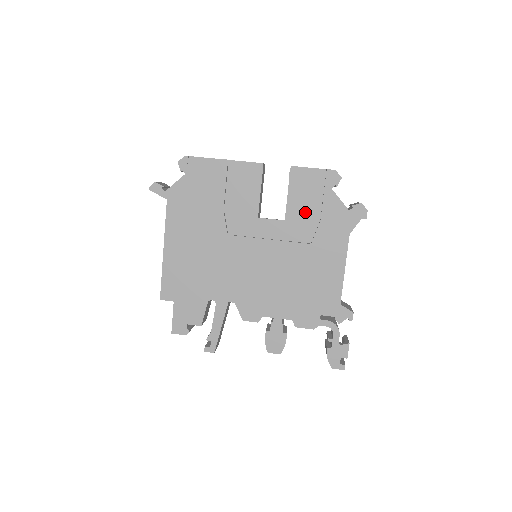
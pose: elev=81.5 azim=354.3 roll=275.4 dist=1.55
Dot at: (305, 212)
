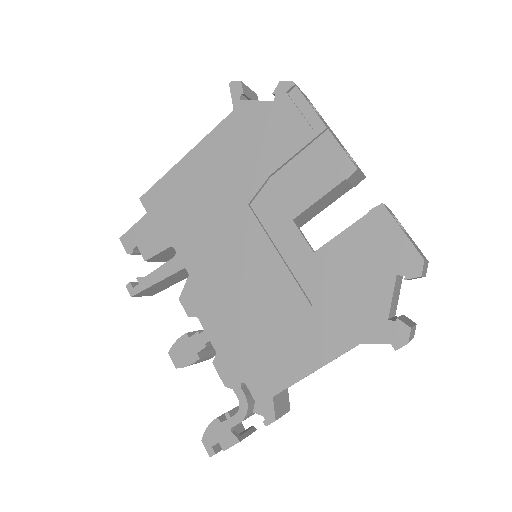
Dot at: (342, 267)
